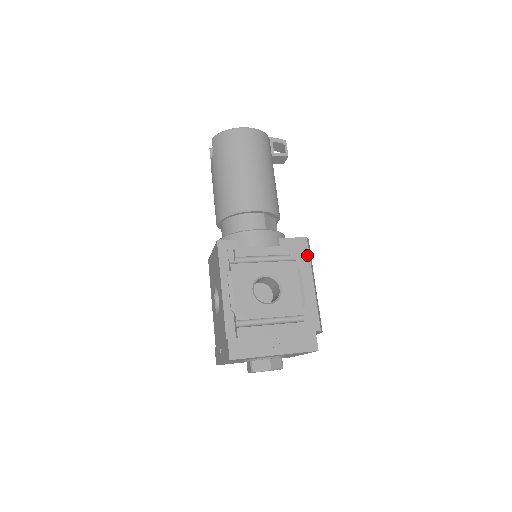
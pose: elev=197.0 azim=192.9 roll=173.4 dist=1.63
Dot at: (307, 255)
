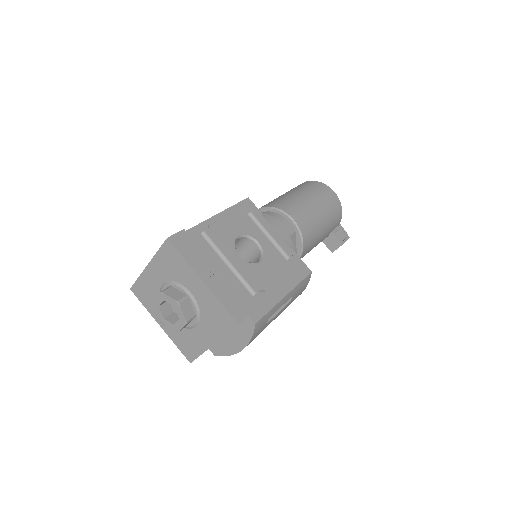
Dot at: (300, 278)
